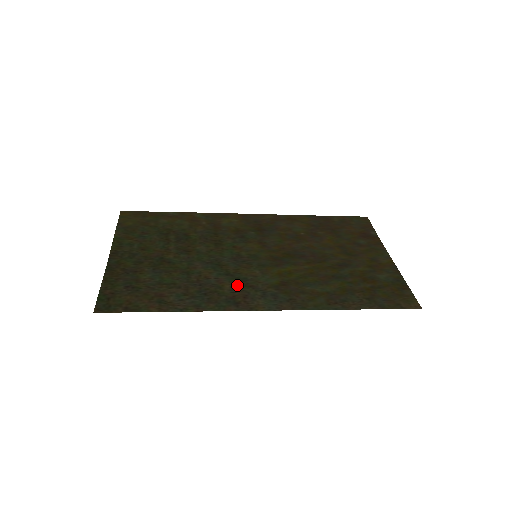
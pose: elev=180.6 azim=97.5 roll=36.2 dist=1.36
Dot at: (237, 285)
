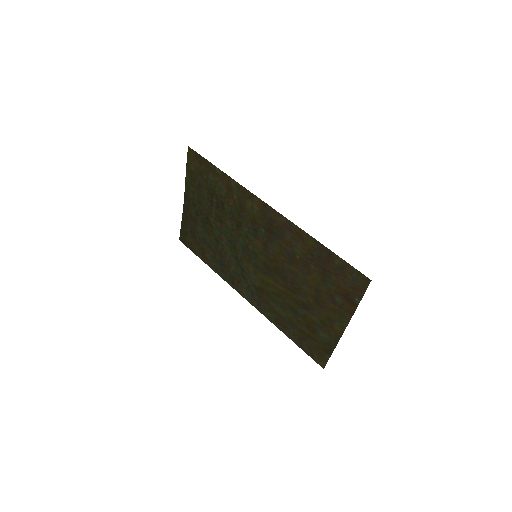
Dot at: (238, 271)
